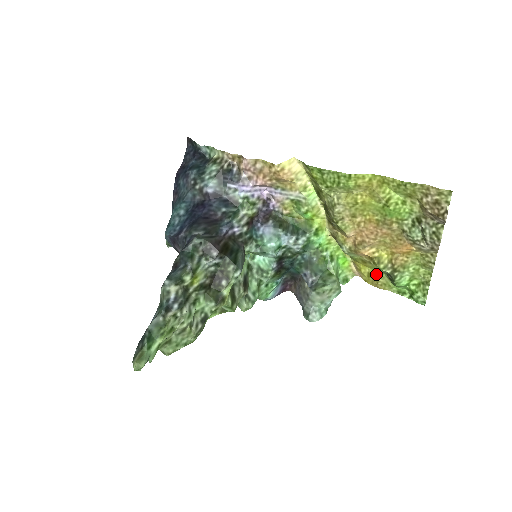
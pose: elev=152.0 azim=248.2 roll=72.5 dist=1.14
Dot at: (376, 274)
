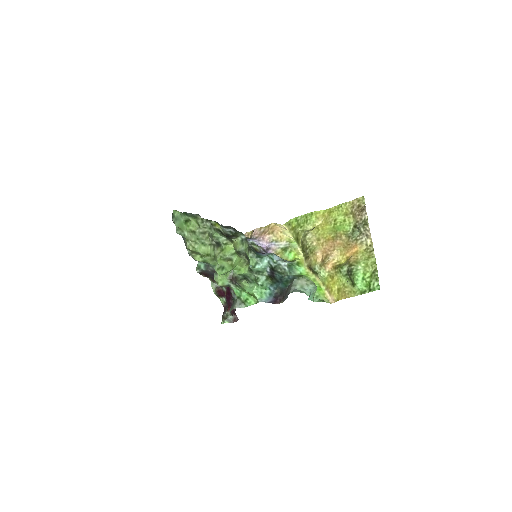
Dot at: (342, 286)
